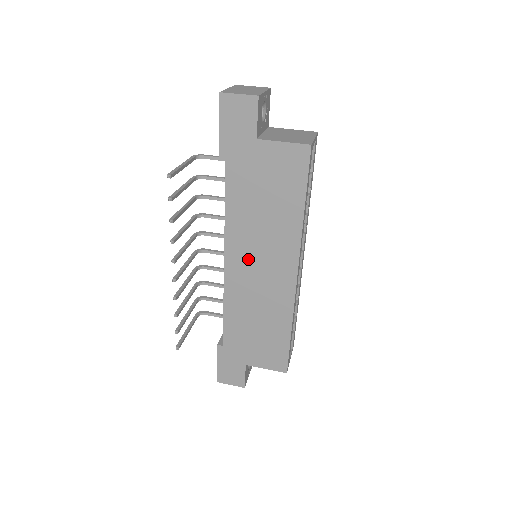
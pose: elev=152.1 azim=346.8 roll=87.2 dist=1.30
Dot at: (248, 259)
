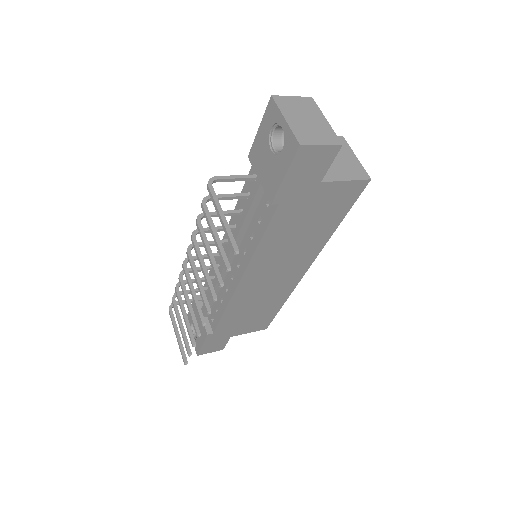
Dot at: (266, 272)
